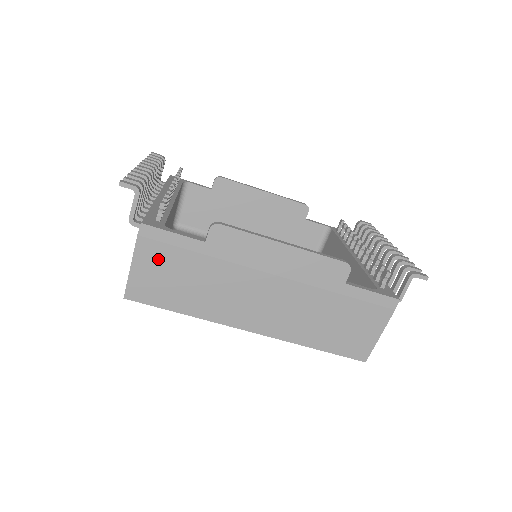
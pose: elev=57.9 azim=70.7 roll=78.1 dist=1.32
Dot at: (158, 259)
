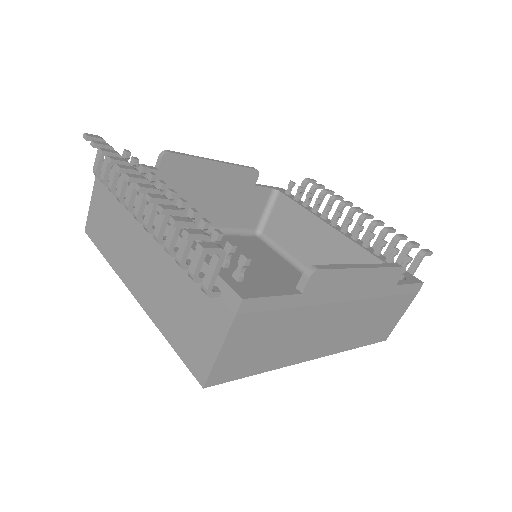
Dot at: (251, 331)
